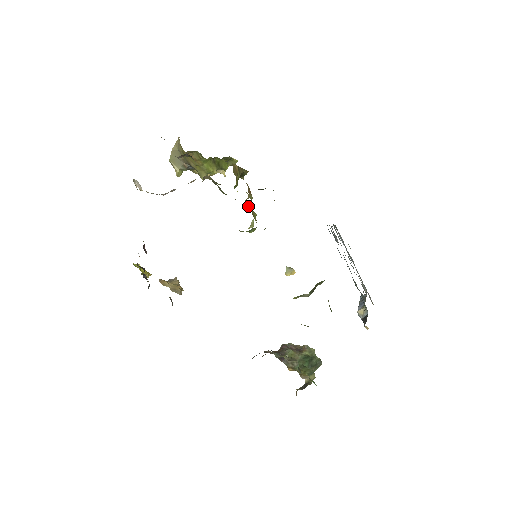
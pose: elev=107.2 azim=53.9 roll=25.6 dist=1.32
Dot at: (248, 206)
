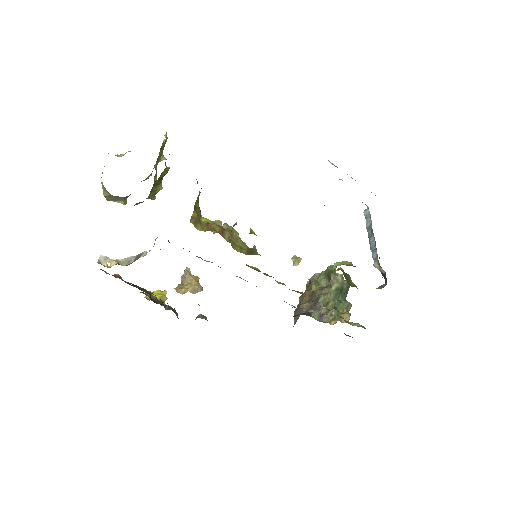
Dot at: occluded
